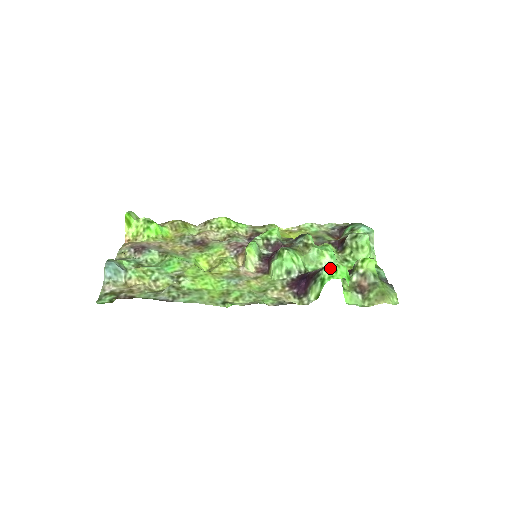
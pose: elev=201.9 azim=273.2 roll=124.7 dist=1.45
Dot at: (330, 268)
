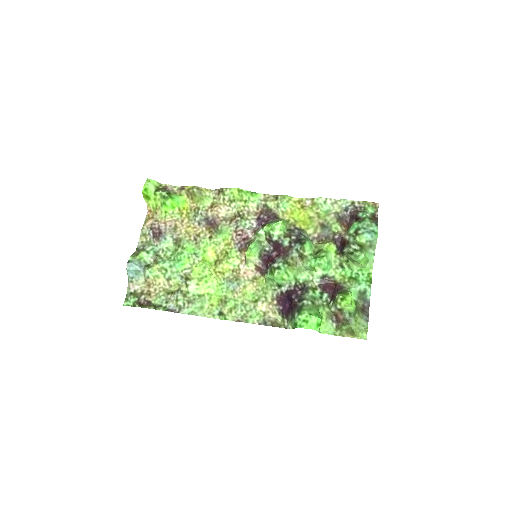
Dot at: (303, 318)
